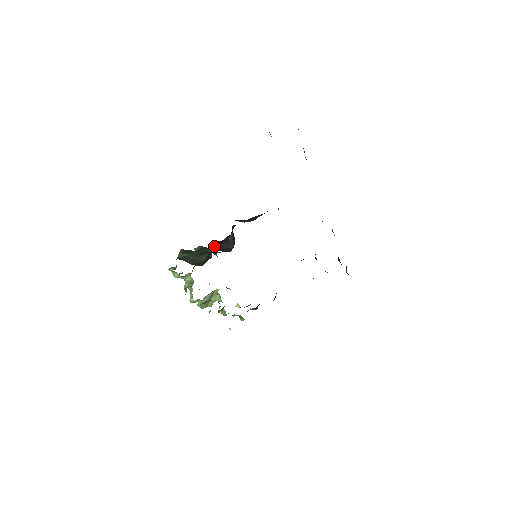
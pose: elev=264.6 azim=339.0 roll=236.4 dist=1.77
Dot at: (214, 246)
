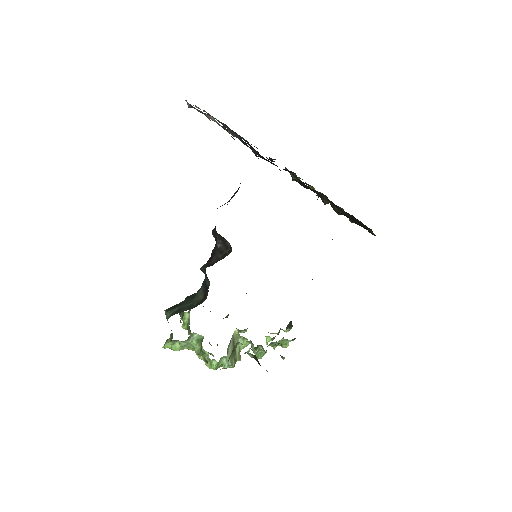
Dot at: (206, 266)
